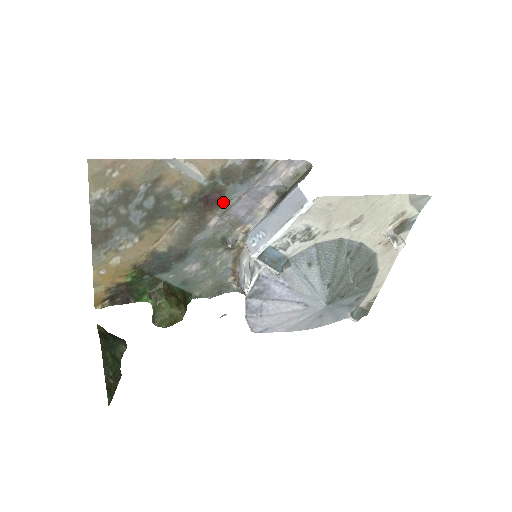
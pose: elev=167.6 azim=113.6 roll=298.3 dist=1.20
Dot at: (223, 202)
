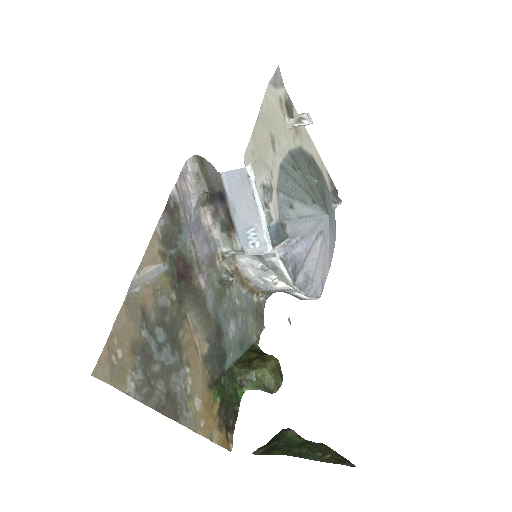
Dot at: (189, 261)
